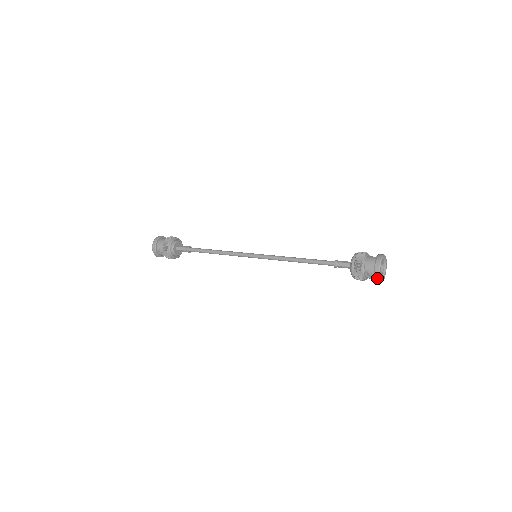
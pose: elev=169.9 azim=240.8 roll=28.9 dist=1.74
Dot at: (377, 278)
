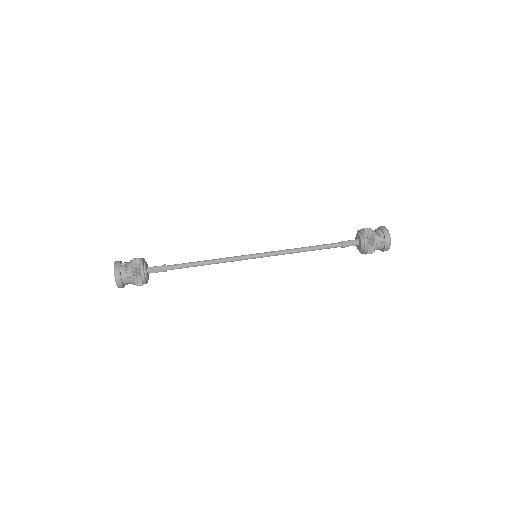
Dot at: occluded
